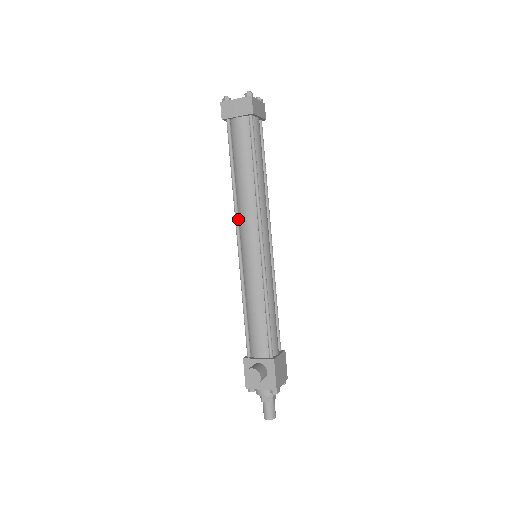
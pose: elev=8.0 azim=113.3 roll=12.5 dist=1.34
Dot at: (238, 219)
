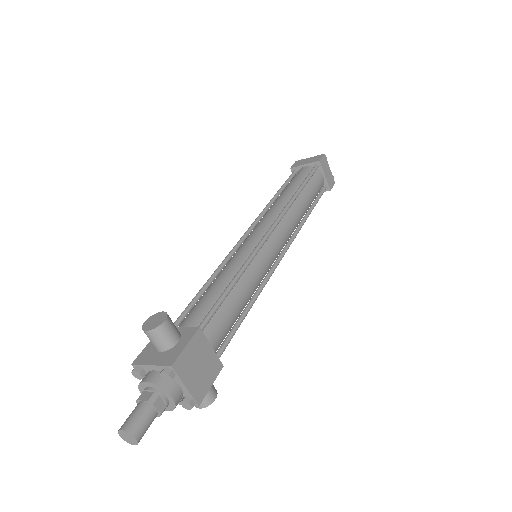
Dot at: (258, 220)
